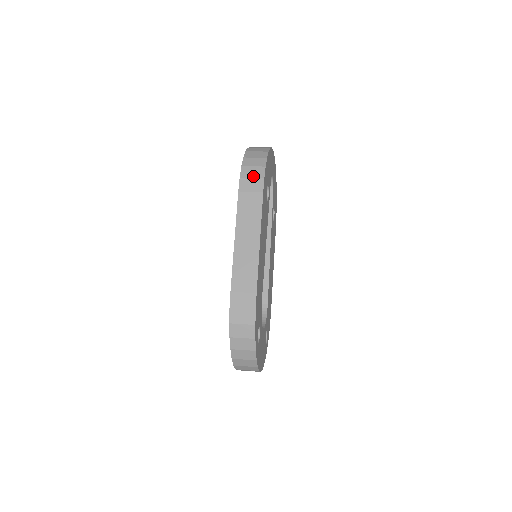
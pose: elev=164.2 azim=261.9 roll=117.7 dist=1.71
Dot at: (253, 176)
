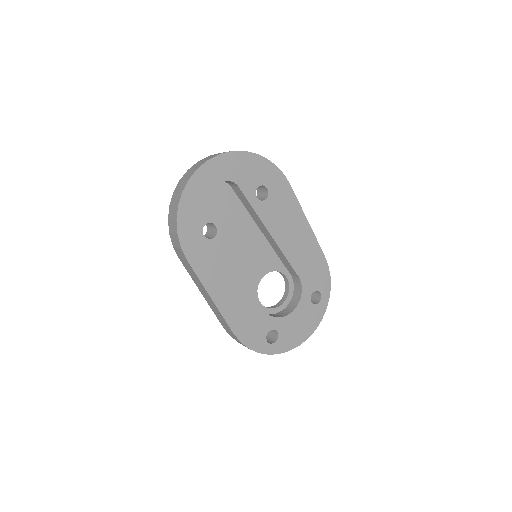
Dot at: (176, 246)
